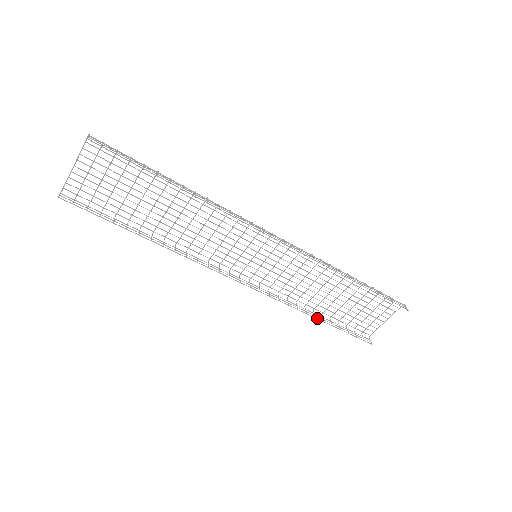
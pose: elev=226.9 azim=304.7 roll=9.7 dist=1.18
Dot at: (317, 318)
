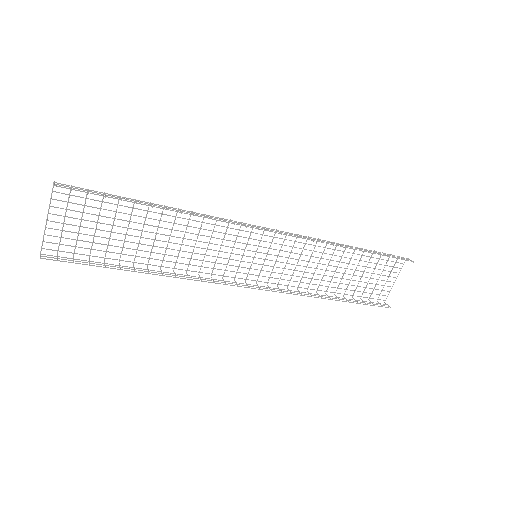
Dot at: (332, 299)
